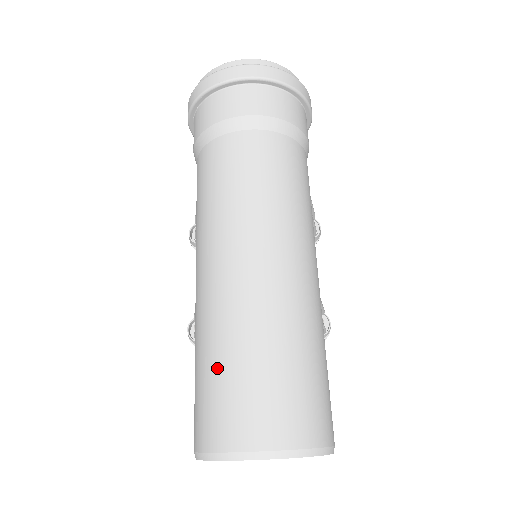
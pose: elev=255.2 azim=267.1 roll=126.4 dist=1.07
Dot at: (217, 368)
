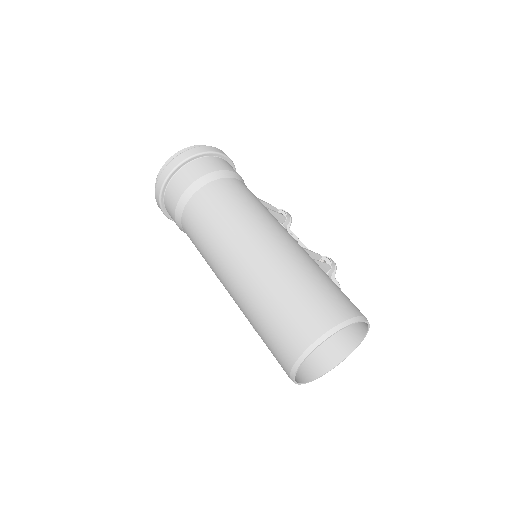
Dot at: (264, 324)
